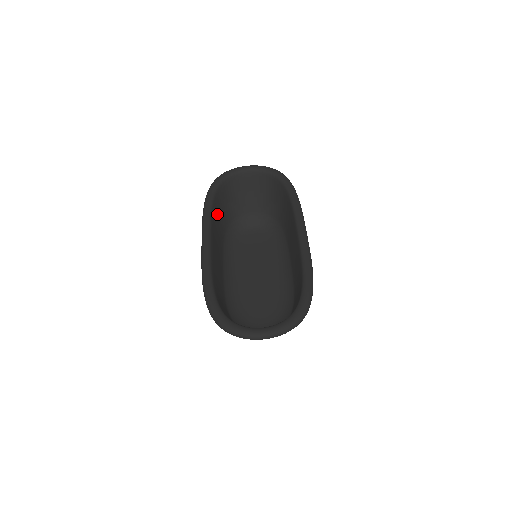
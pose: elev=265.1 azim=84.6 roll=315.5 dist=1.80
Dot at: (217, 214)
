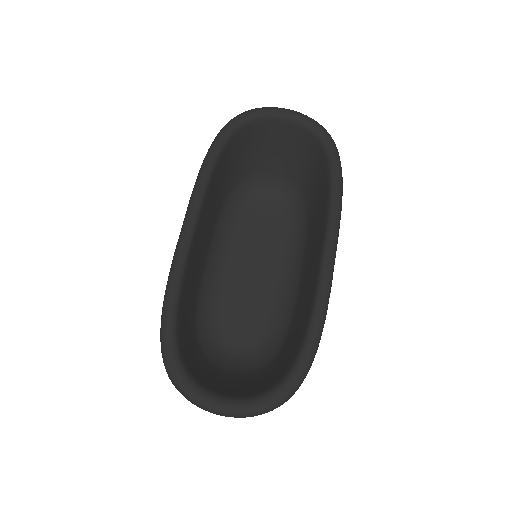
Dot at: (221, 173)
